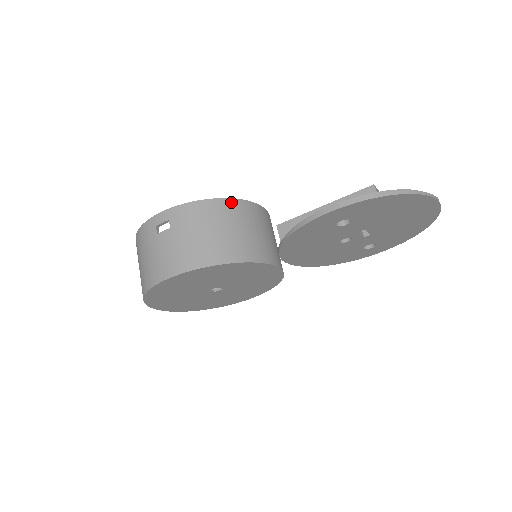
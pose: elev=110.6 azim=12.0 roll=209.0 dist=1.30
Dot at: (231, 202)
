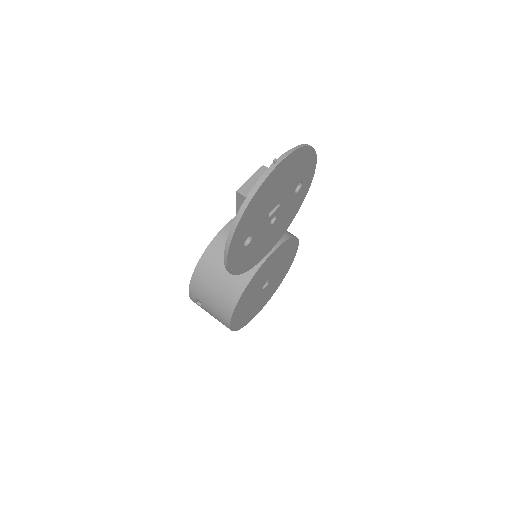
Dot at: (205, 257)
